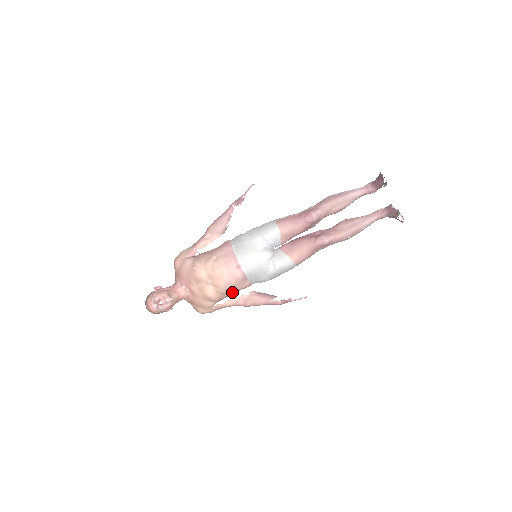
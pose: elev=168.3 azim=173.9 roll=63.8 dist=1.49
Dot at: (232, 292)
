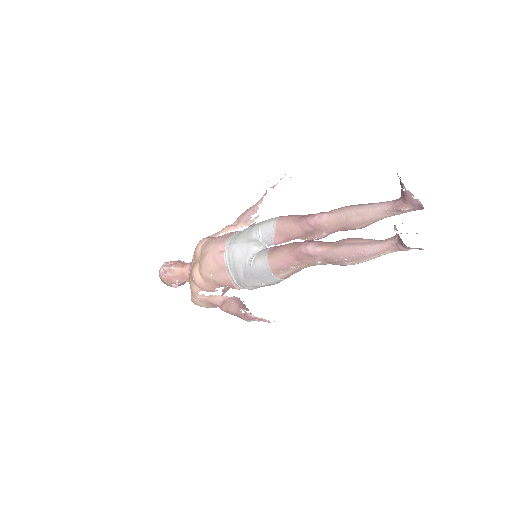
Dot at: (215, 283)
